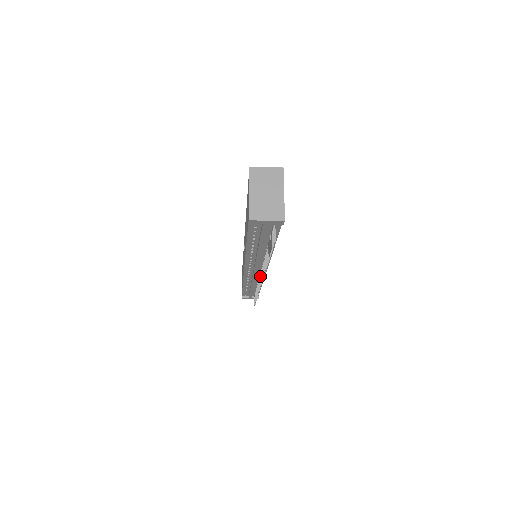
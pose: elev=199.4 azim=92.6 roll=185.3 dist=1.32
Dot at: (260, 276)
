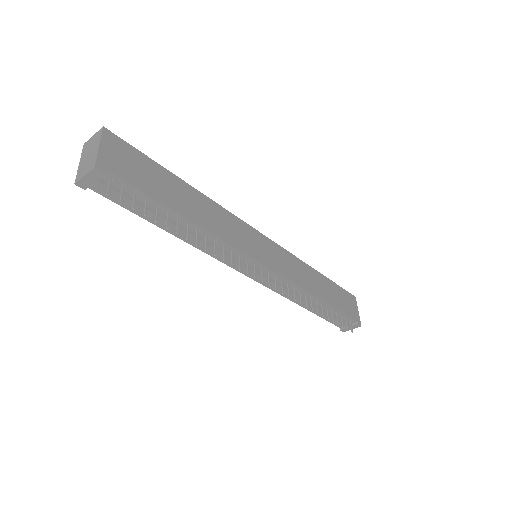
Dot at: (268, 276)
